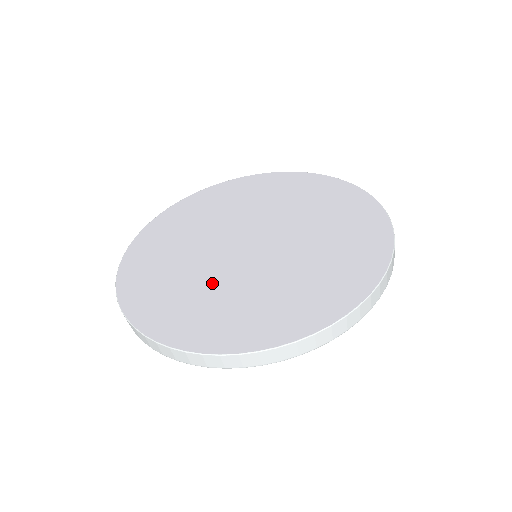
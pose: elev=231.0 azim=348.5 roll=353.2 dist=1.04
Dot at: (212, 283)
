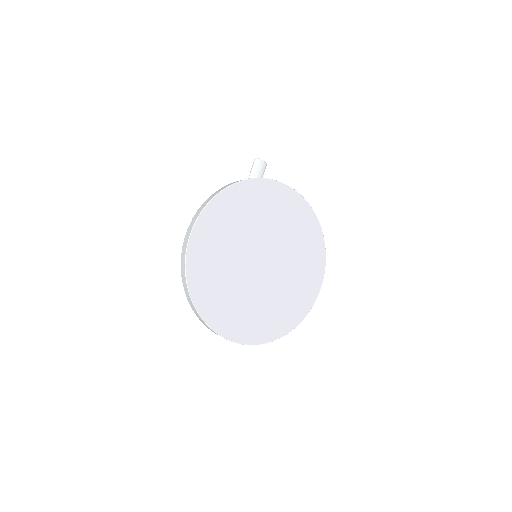
Dot at: (239, 291)
